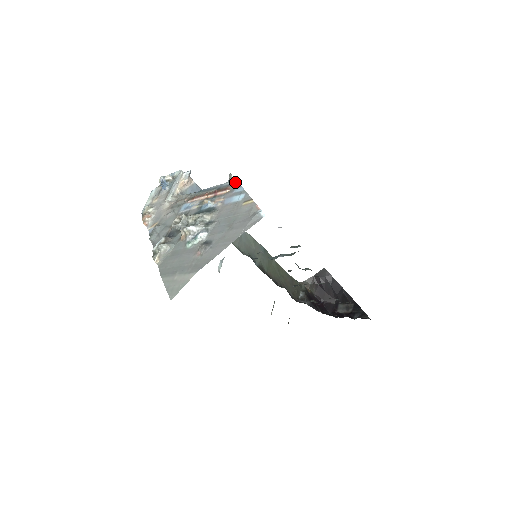
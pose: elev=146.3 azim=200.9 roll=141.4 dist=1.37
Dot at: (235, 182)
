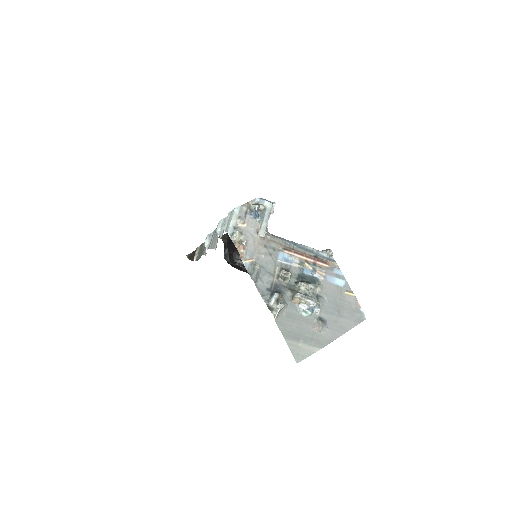
Dot at: (332, 258)
